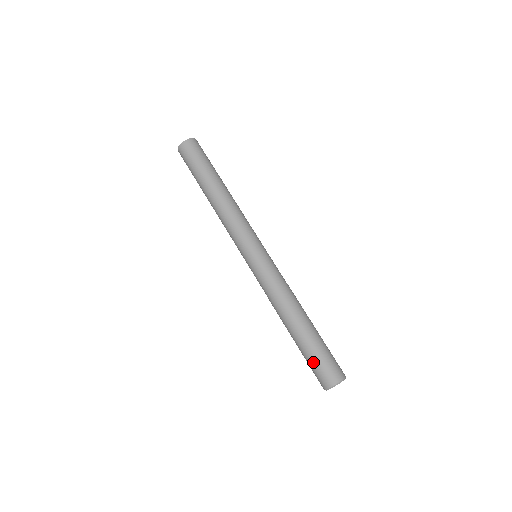
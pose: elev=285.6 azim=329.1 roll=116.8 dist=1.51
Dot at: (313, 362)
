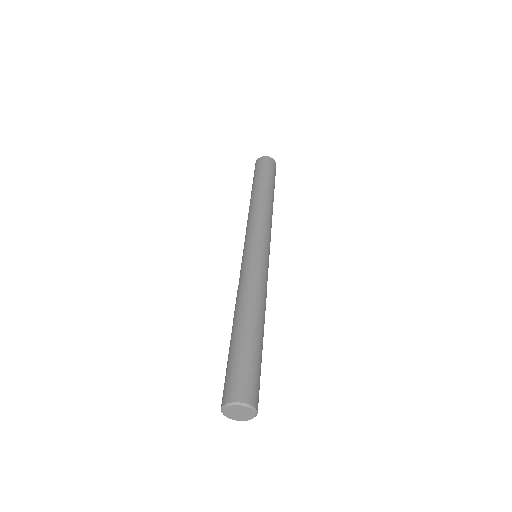
Dot at: (227, 369)
